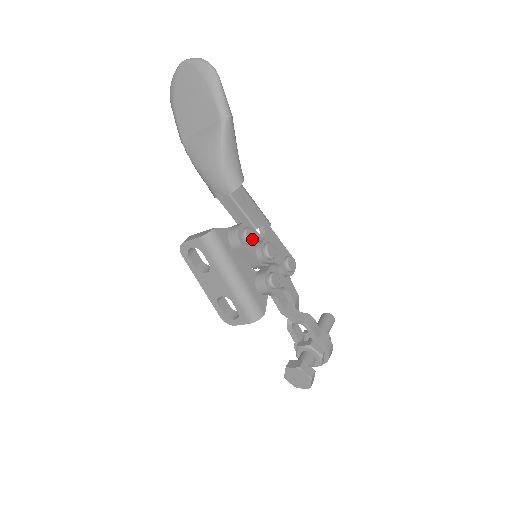
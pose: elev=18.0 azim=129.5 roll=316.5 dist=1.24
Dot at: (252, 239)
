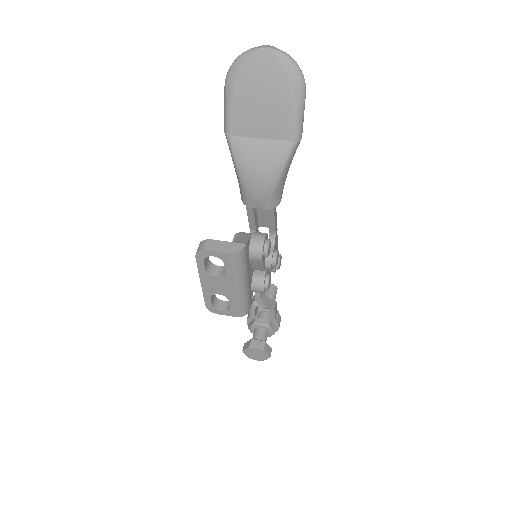
Dot at: (269, 252)
